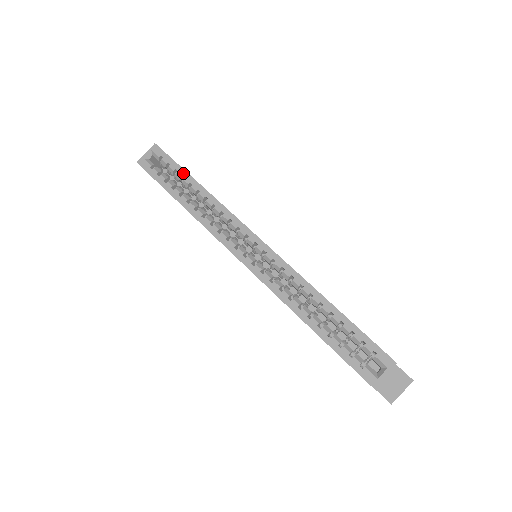
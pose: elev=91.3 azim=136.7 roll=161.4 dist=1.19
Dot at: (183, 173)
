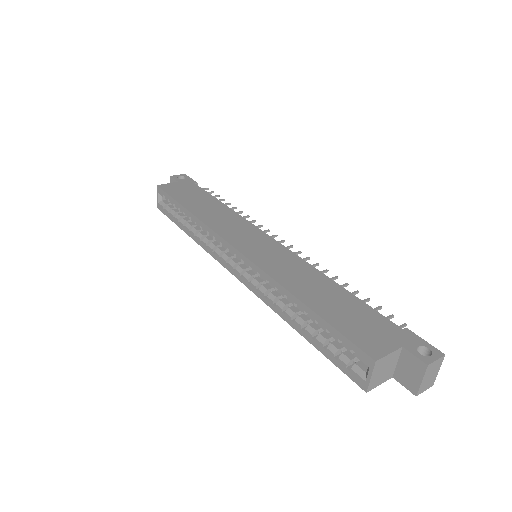
Dot at: (177, 205)
